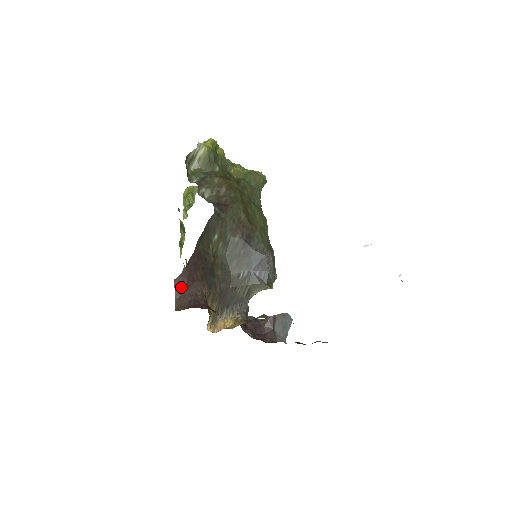
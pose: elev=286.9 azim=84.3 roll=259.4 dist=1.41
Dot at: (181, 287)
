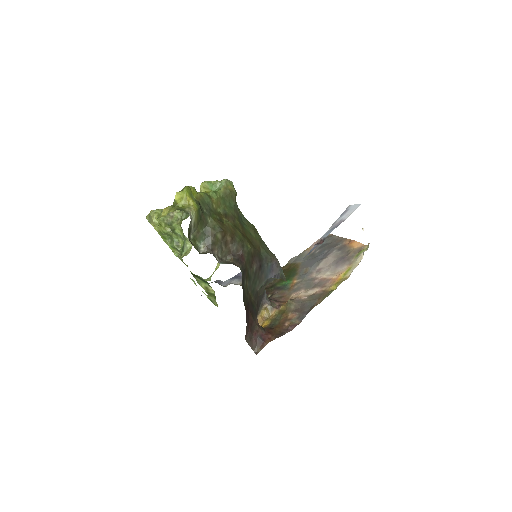
Dot at: (248, 336)
